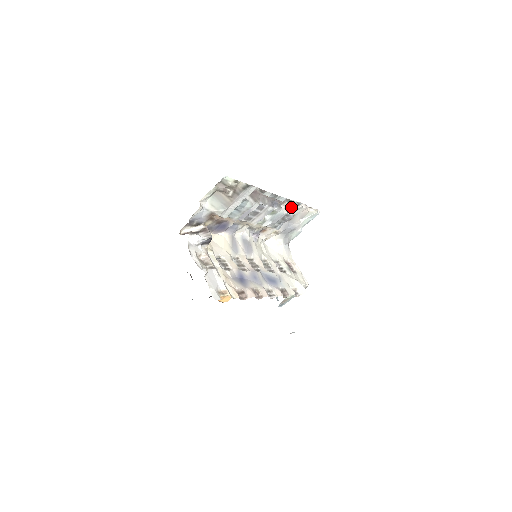
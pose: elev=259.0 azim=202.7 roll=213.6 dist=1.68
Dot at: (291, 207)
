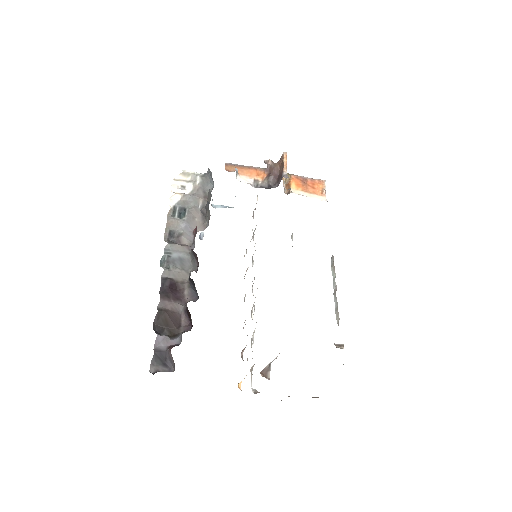
Dot at: occluded
